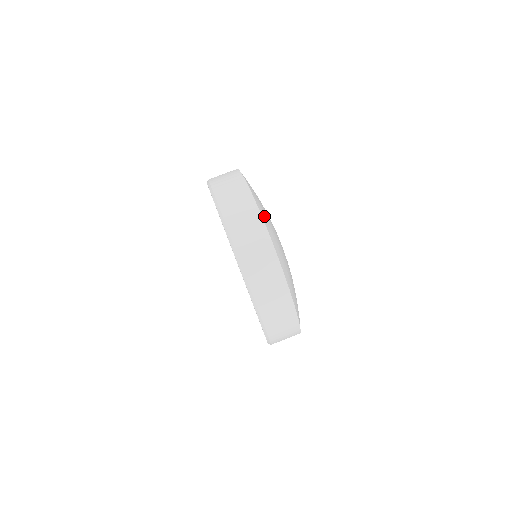
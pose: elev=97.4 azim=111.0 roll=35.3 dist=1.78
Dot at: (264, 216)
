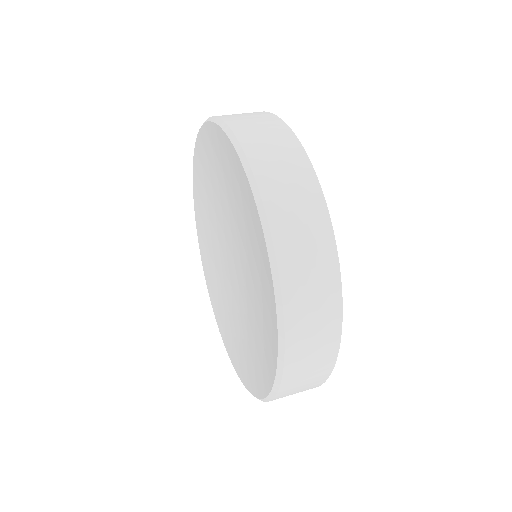
Dot at: occluded
